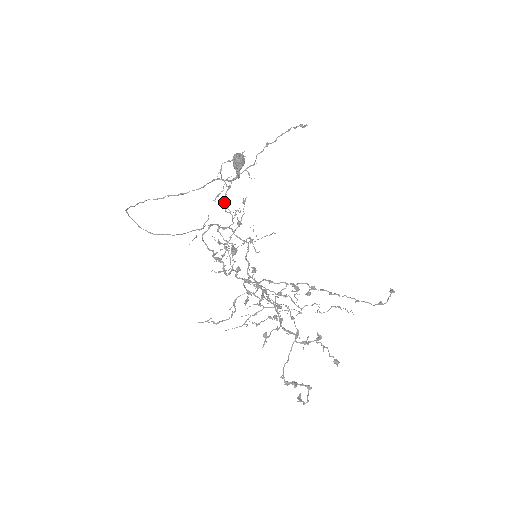
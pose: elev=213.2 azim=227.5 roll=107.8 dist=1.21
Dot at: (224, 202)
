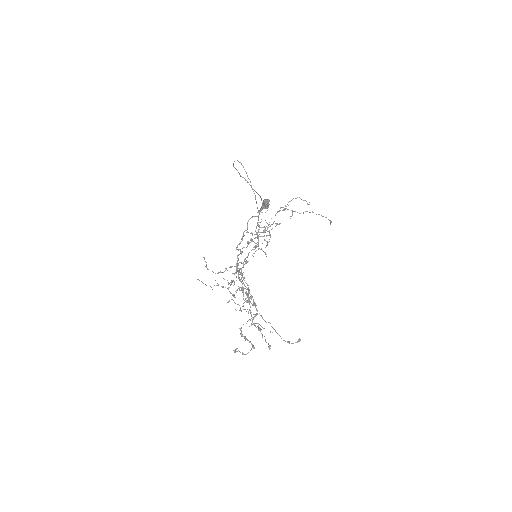
Dot at: (276, 213)
